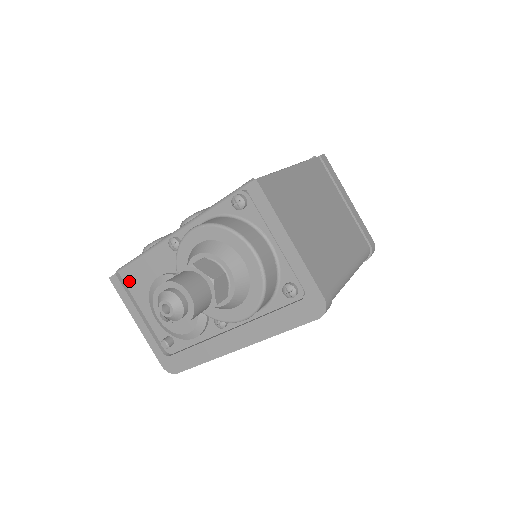
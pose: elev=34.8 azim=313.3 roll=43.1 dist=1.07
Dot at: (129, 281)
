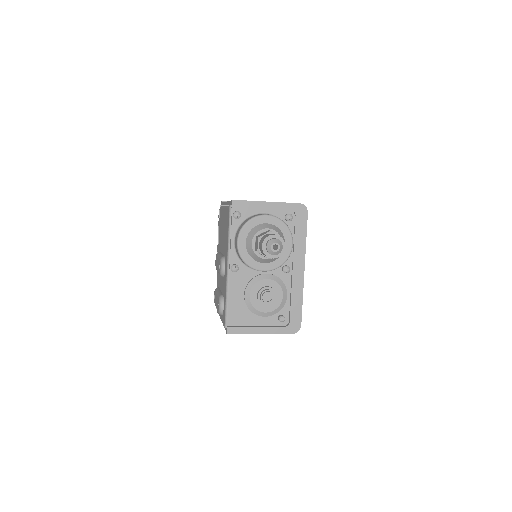
Dot at: (235, 322)
